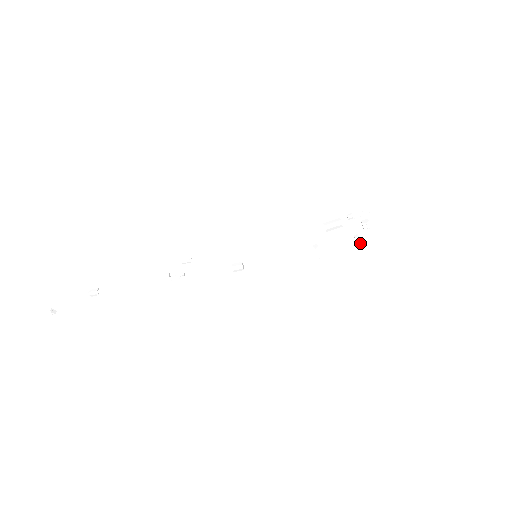
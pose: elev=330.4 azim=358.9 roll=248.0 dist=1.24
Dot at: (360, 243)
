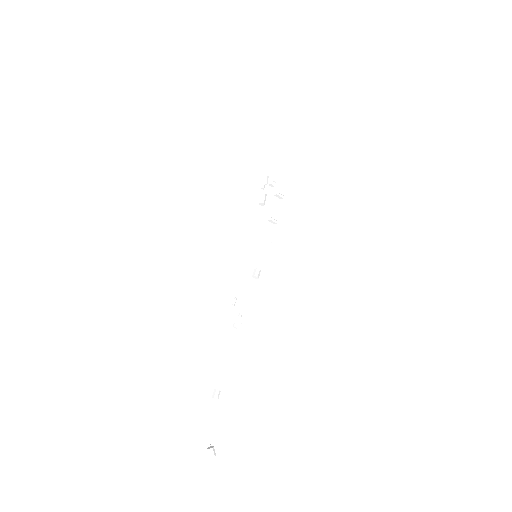
Dot at: (281, 194)
